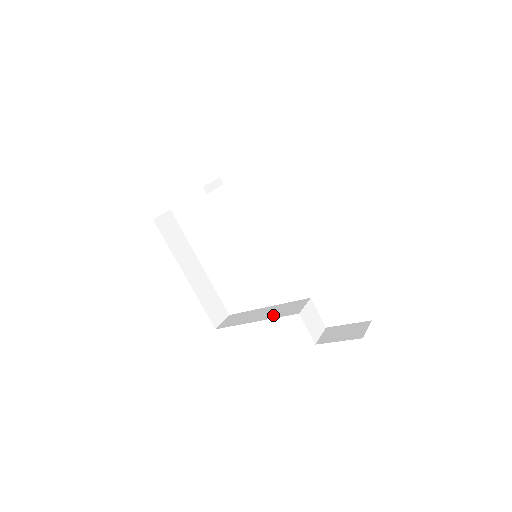
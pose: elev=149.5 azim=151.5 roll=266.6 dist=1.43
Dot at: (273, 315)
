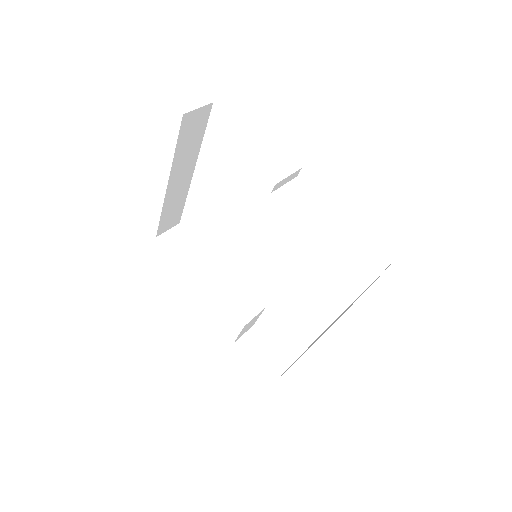
Dot at: (221, 293)
